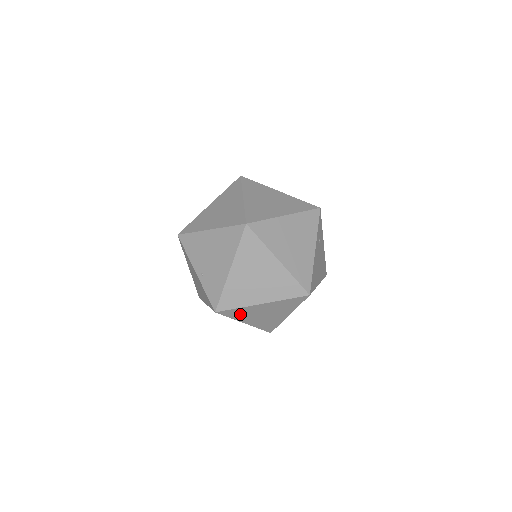
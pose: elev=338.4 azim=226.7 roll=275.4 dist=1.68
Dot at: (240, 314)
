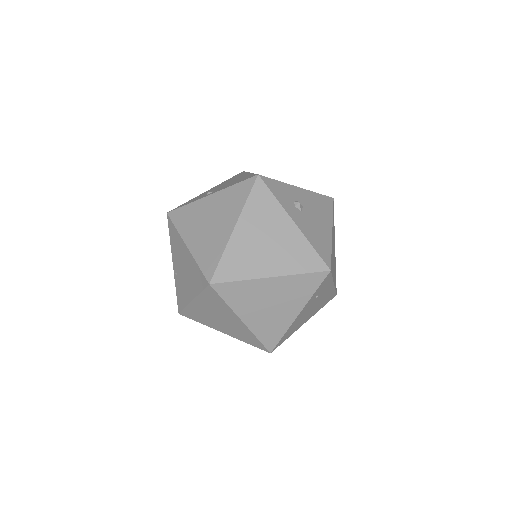
Dot at: occluded
